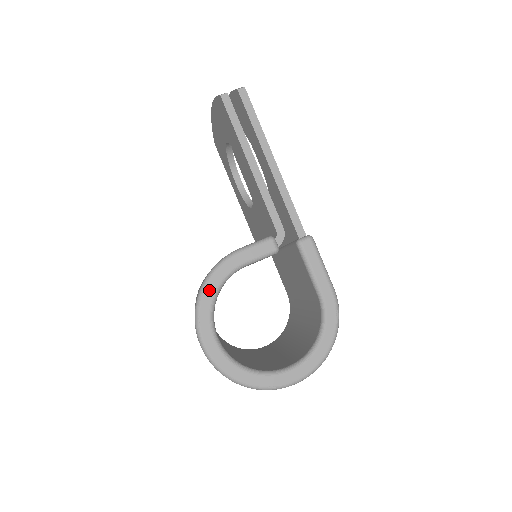
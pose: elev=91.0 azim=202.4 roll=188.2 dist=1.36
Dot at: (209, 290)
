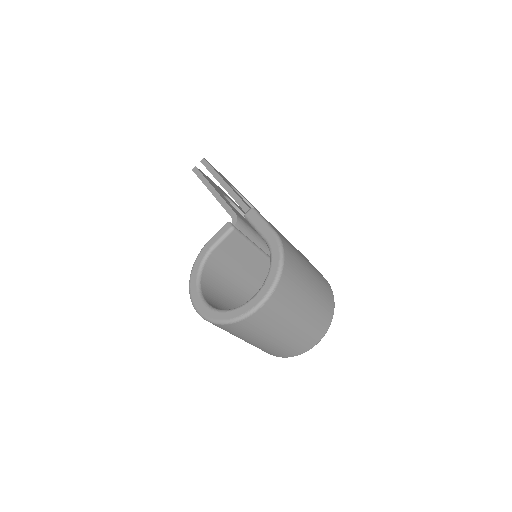
Dot at: (194, 271)
